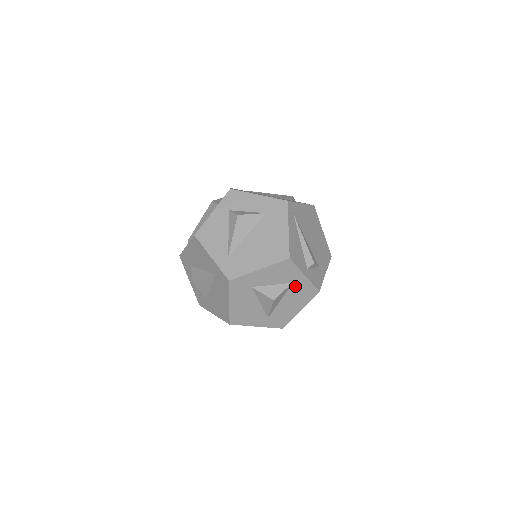
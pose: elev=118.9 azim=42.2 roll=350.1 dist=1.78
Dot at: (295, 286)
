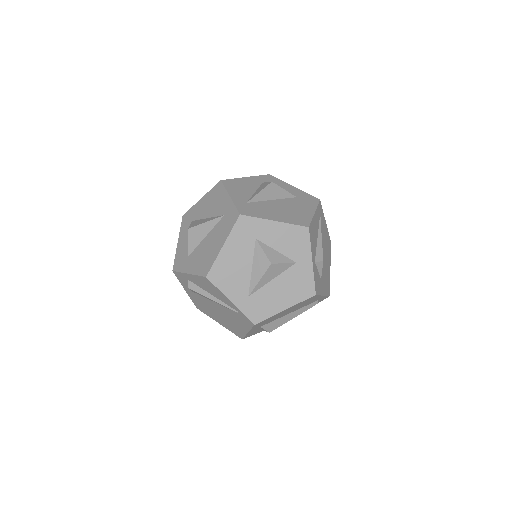
Dot at: (296, 269)
